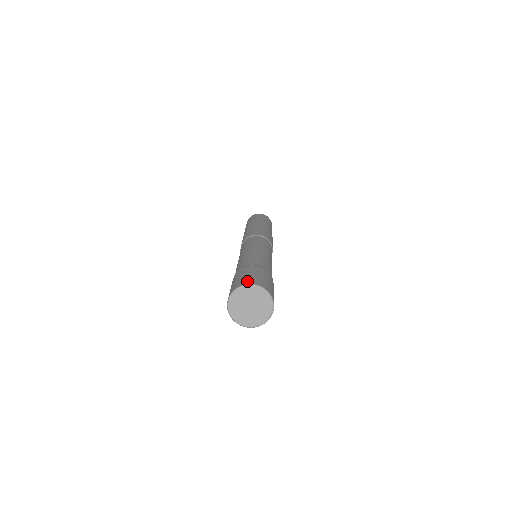
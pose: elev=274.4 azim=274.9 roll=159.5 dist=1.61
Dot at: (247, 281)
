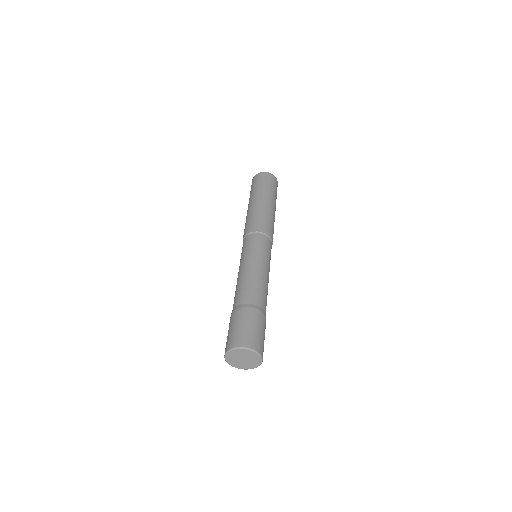
Dot at: (231, 343)
